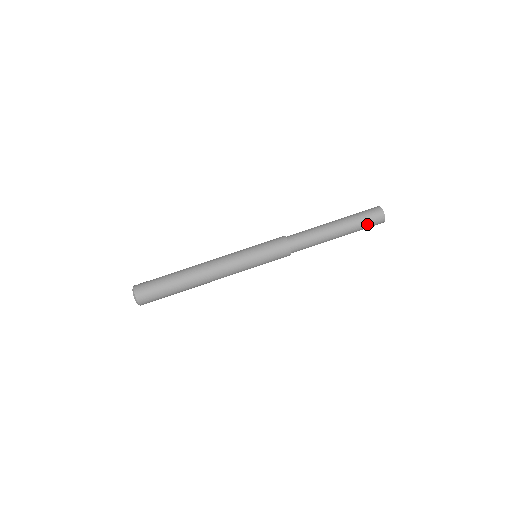
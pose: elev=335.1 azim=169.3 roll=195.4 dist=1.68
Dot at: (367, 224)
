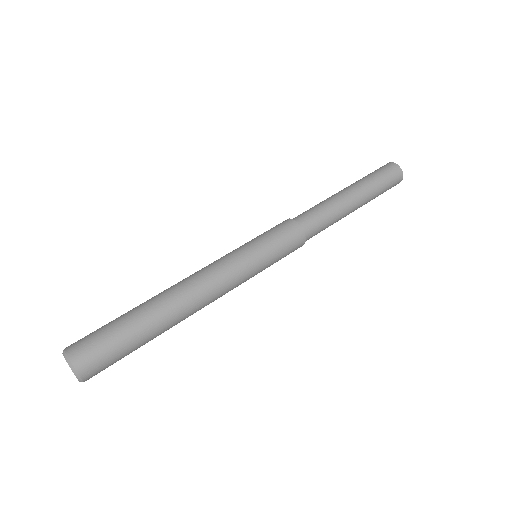
Dot at: (386, 187)
